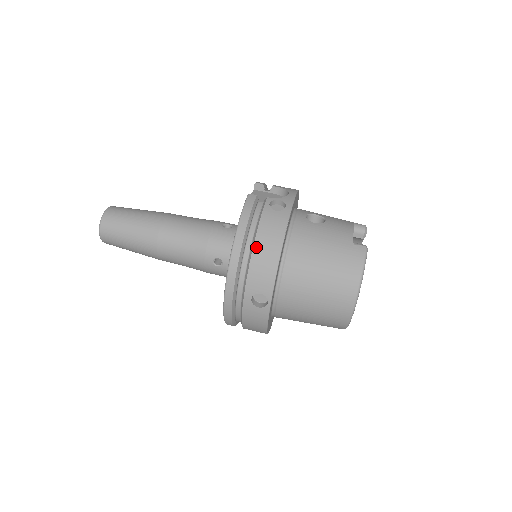
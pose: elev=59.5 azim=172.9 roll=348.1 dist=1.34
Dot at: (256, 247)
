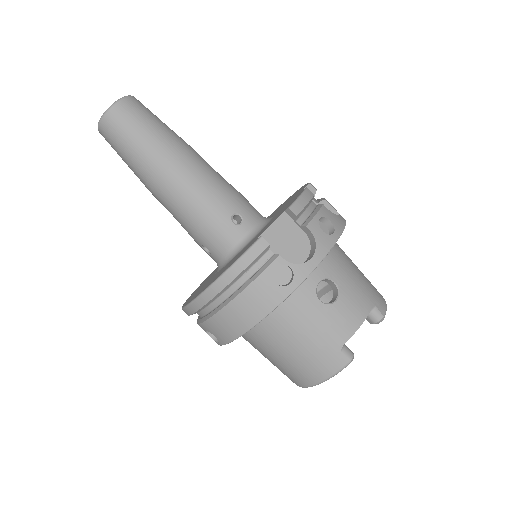
Dot at: (228, 308)
